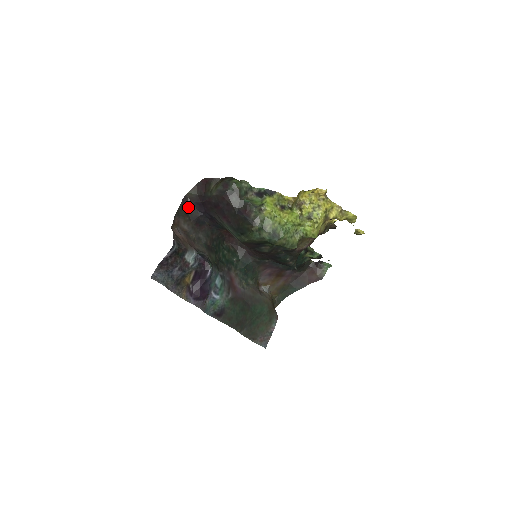
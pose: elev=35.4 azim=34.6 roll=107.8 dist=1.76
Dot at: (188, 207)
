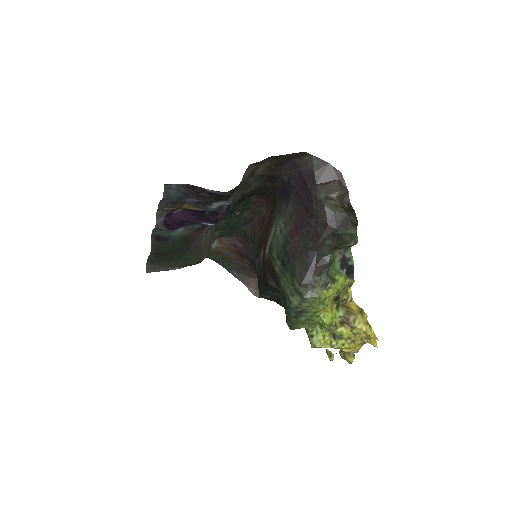
Dot at: (291, 161)
